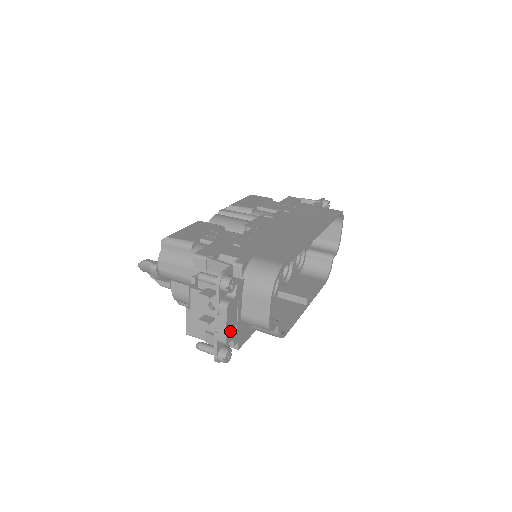
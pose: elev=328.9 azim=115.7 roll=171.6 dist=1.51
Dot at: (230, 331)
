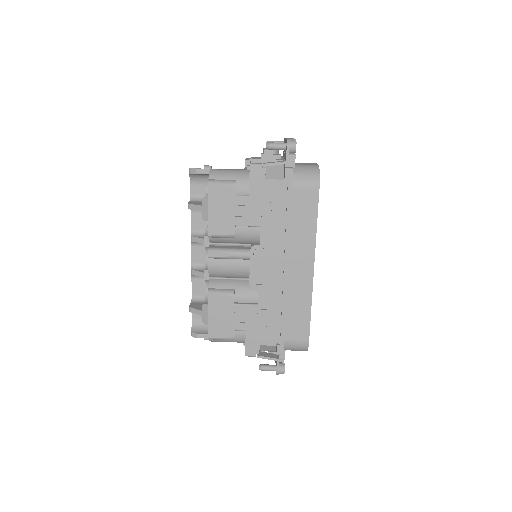
Dot at: occluded
